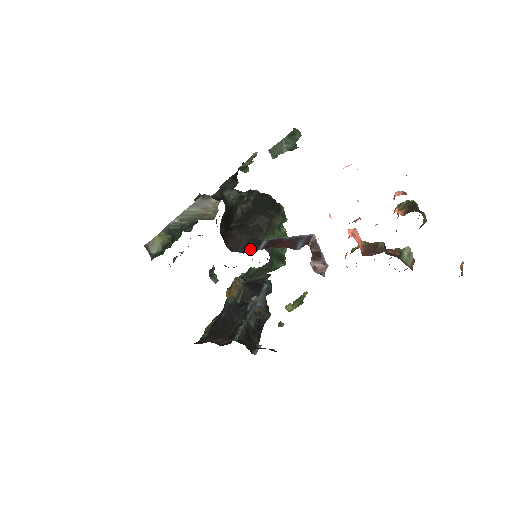
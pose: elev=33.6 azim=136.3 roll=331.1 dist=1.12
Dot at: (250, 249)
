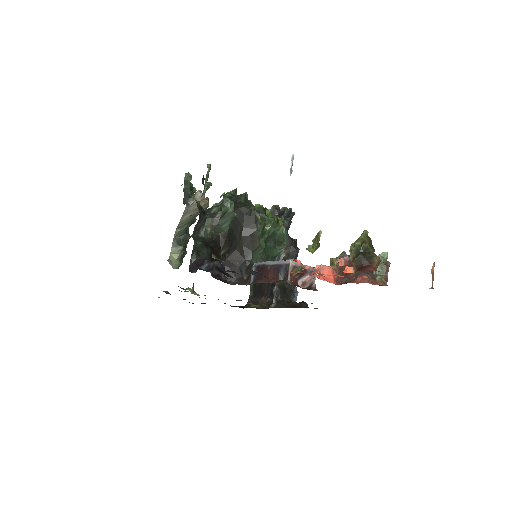
Dot at: (245, 276)
